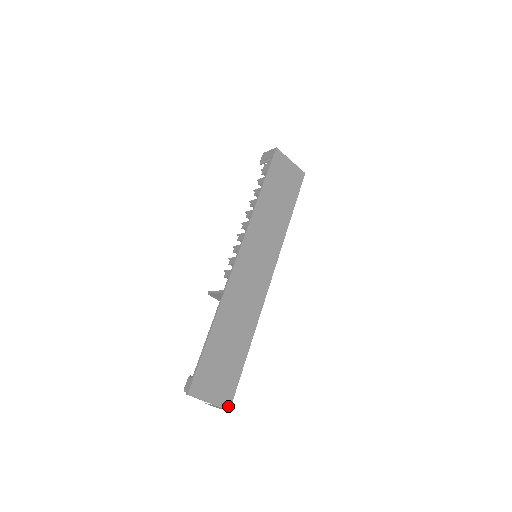
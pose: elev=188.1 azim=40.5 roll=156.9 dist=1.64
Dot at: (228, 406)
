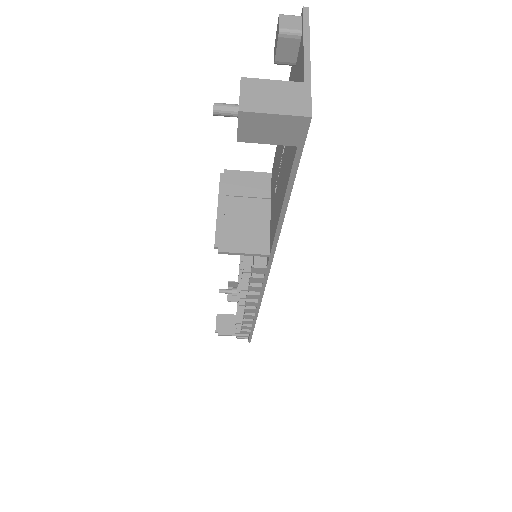
Dot at: (309, 117)
